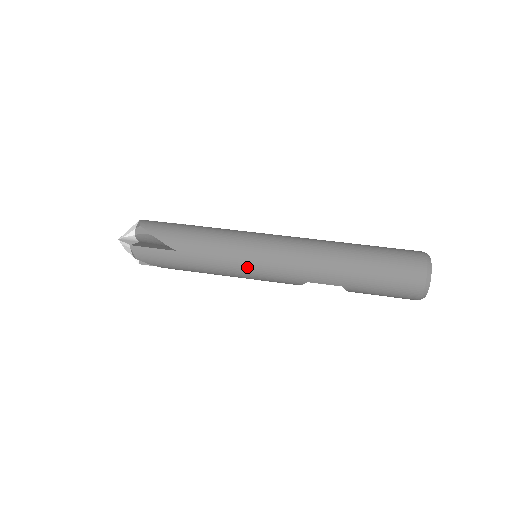
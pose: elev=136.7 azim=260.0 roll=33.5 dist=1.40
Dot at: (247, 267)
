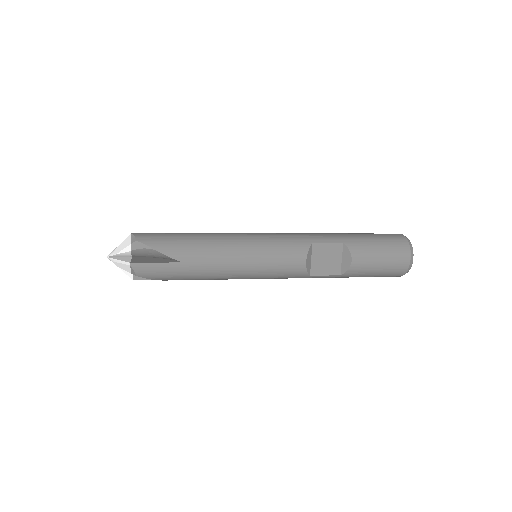
Dot at: (254, 236)
